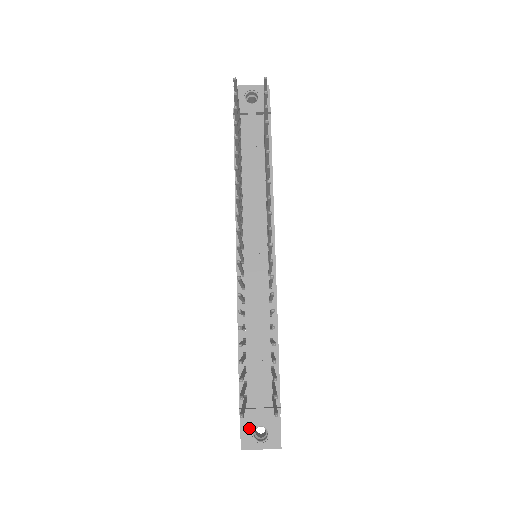
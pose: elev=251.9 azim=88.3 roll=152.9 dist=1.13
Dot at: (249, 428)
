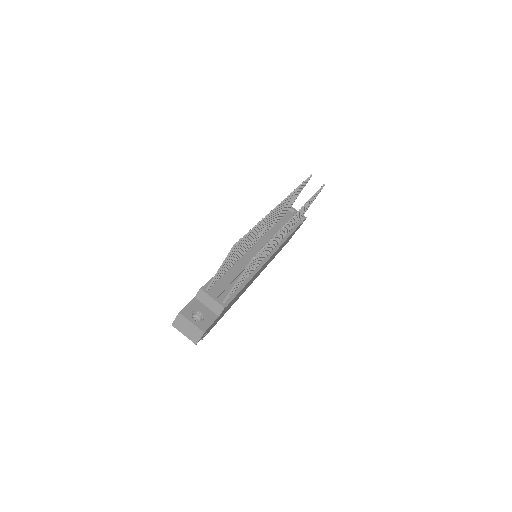
Dot at: (193, 308)
